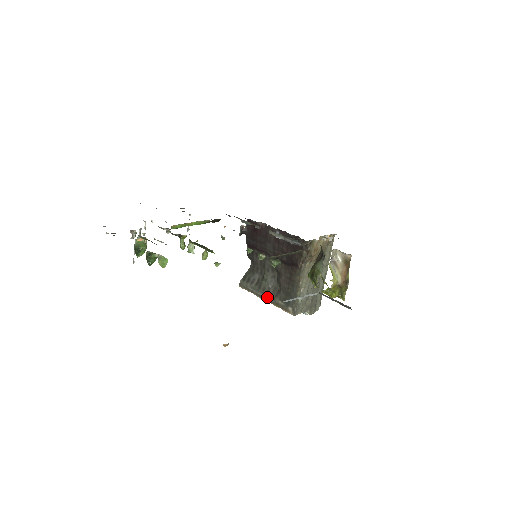
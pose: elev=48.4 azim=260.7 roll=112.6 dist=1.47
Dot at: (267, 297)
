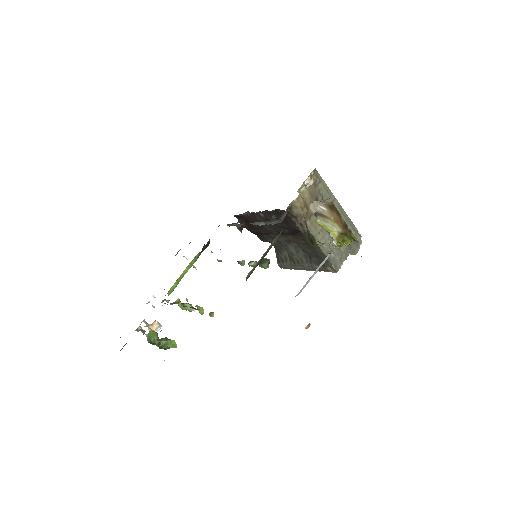
Dot at: (305, 268)
